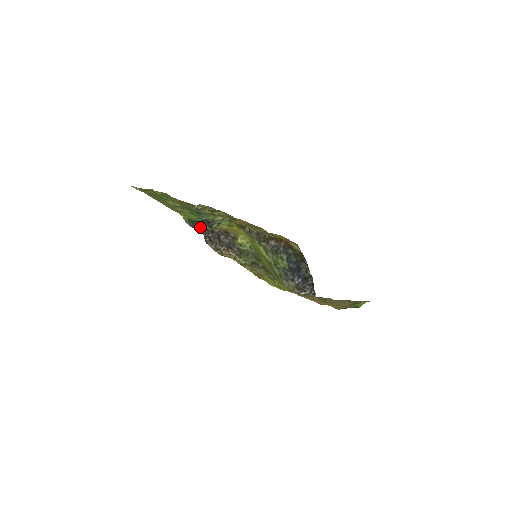
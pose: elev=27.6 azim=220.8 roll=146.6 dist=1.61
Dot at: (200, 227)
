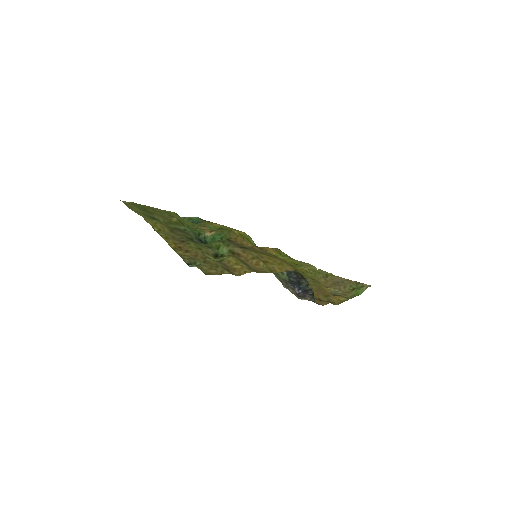
Dot at: occluded
